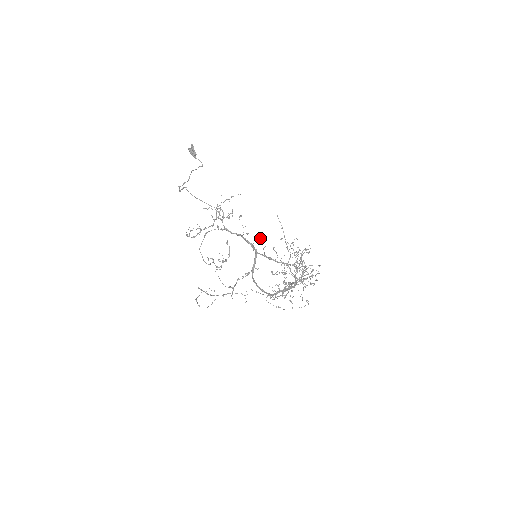
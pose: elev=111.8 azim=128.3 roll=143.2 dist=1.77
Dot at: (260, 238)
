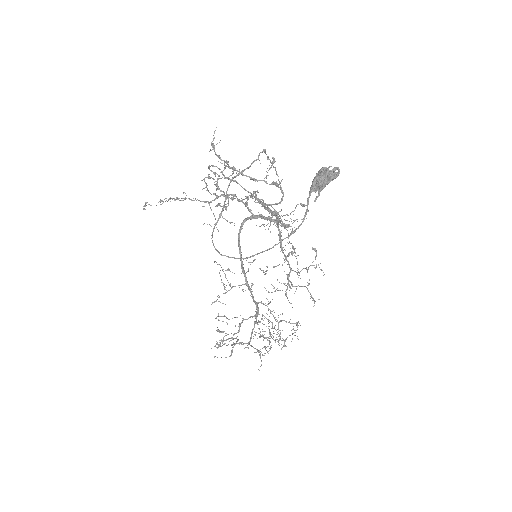
Dot at: occluded
